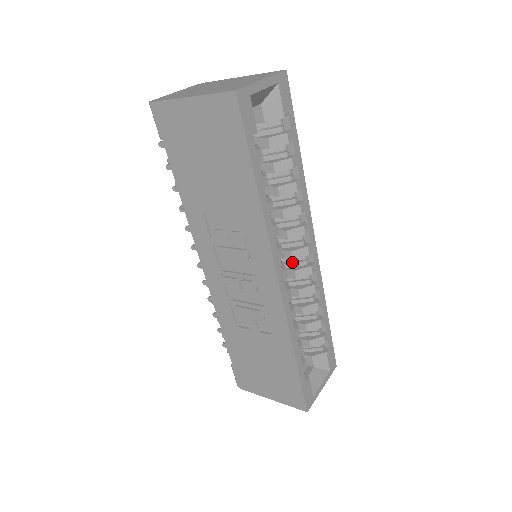
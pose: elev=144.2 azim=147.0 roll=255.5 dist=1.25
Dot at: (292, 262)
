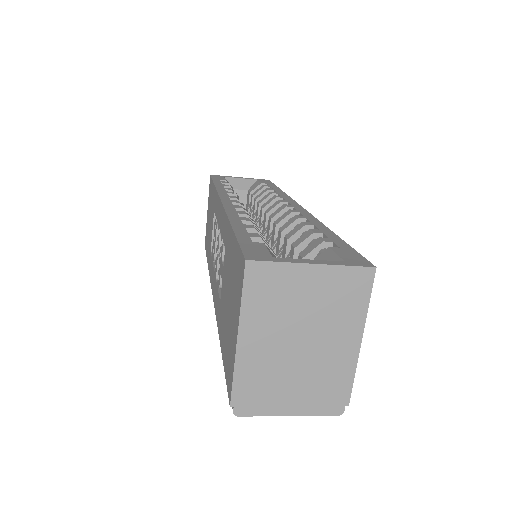
Dot at: occluded
